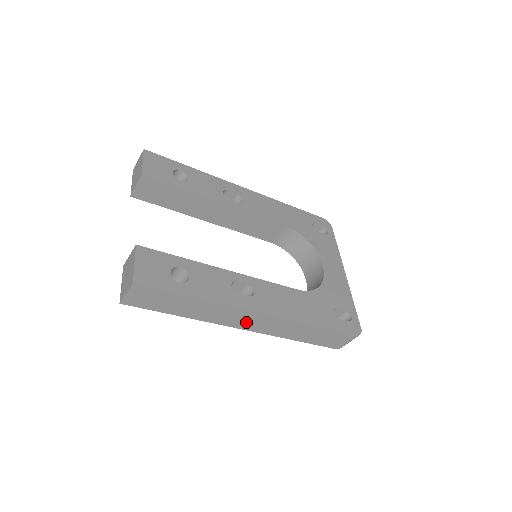
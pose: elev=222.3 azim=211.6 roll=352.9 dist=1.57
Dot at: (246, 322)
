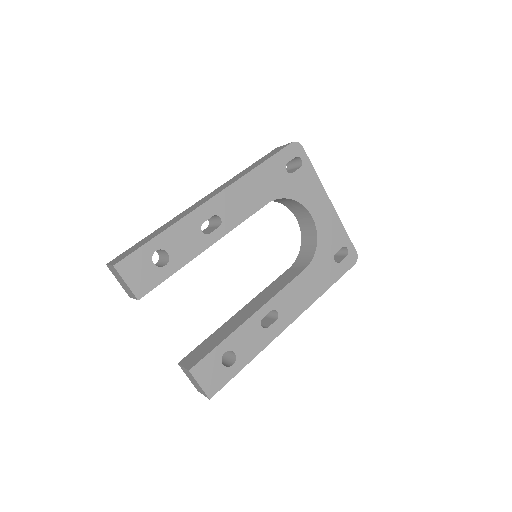
Dot at: occluded
